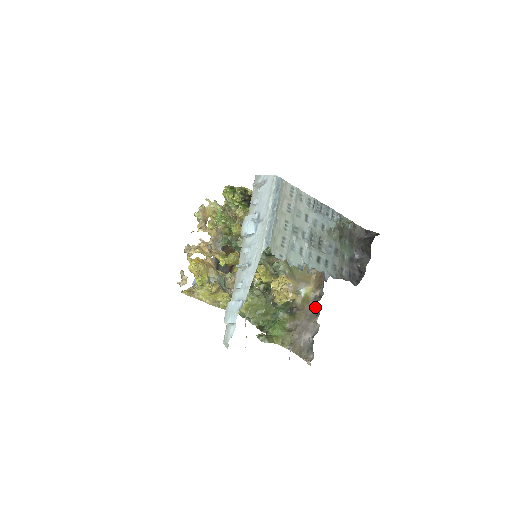
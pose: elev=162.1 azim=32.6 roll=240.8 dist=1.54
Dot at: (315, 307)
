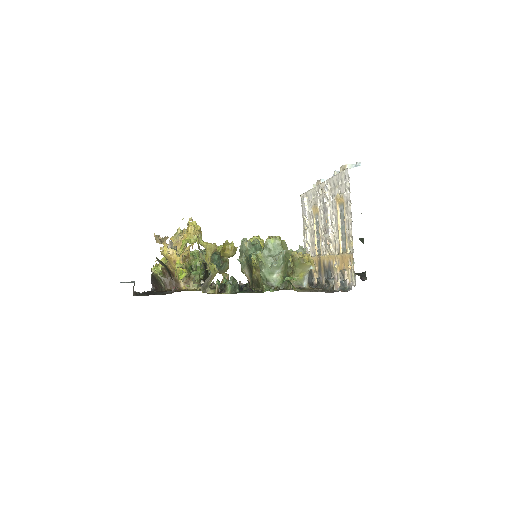
Dot at: (324, 290)
